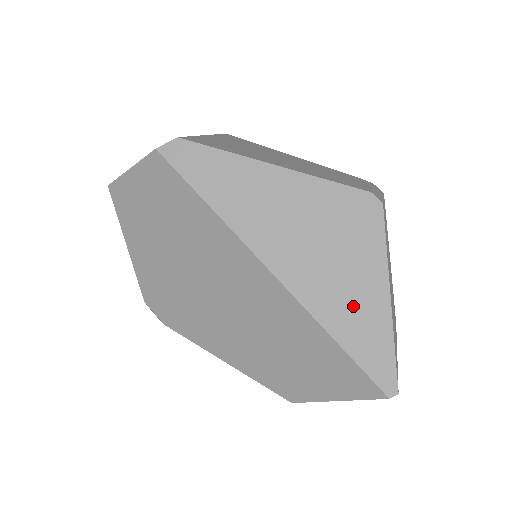
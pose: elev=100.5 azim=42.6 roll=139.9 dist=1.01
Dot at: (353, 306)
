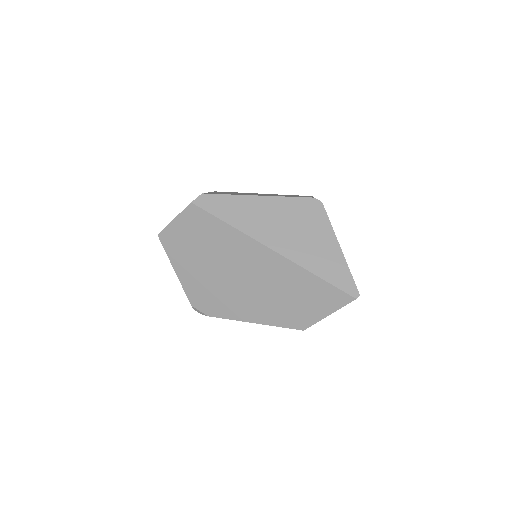
Dot at: (323, 257)
